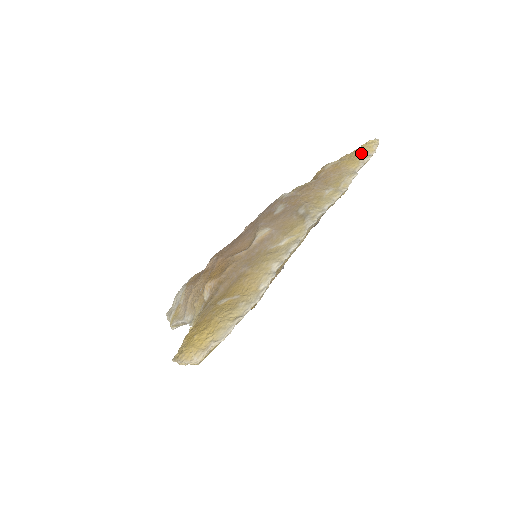
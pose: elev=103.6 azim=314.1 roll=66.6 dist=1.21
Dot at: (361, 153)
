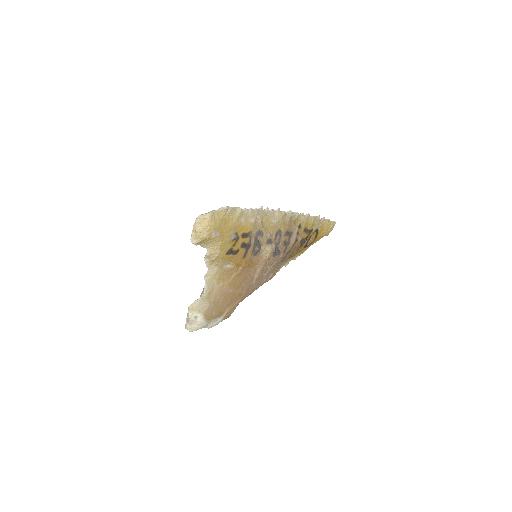
Dot at: occluded
